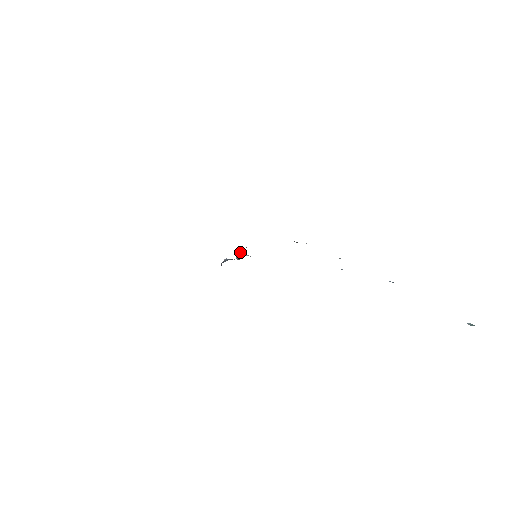
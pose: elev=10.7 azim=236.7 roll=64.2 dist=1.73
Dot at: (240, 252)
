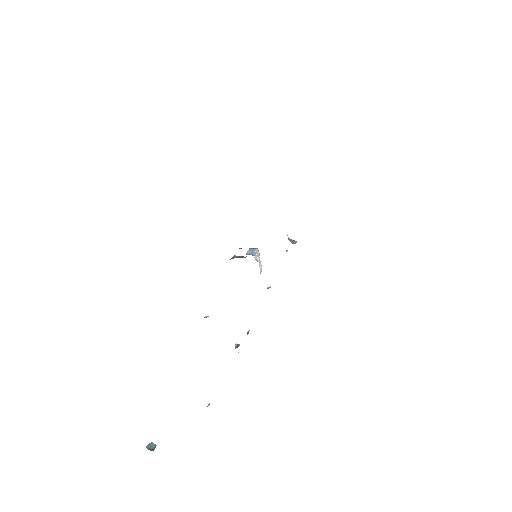
Dot at: (252, 248)
